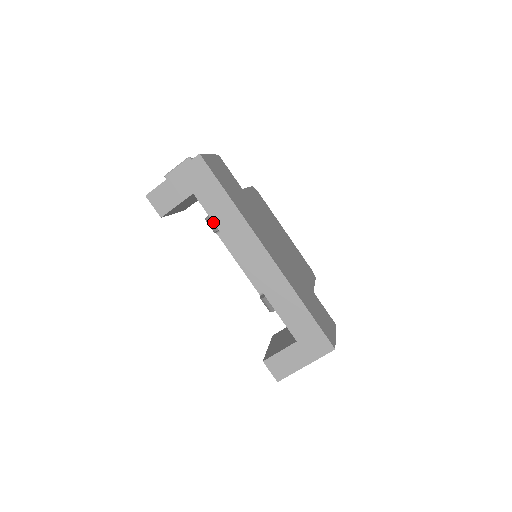
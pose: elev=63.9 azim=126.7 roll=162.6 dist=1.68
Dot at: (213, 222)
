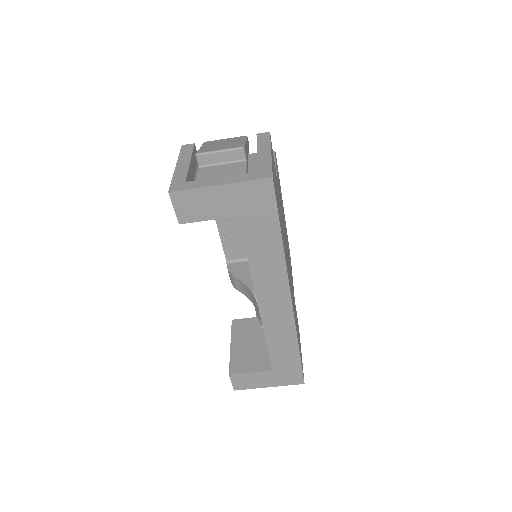
Dot at: (246, 253)
